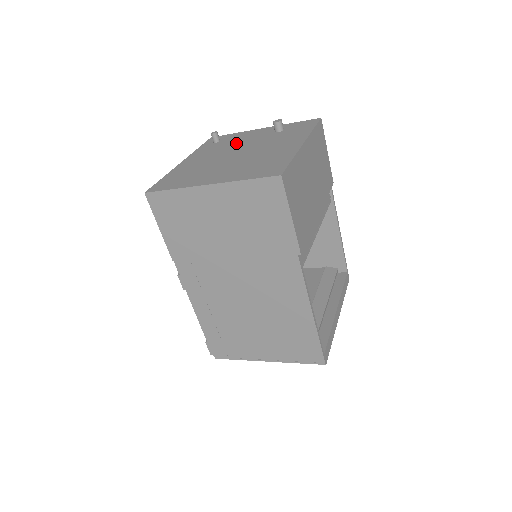
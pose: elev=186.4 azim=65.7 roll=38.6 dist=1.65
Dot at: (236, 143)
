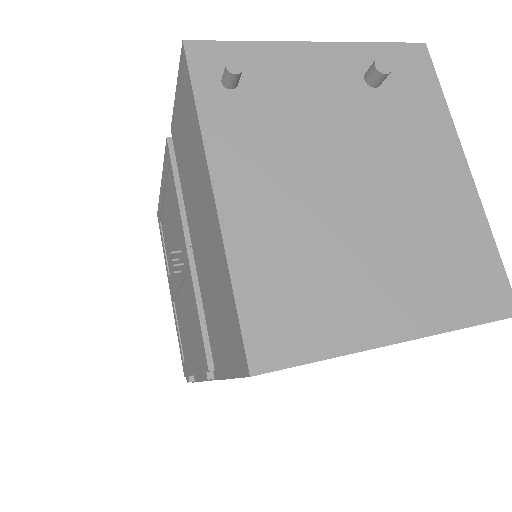
Dot at: (305, 118)
